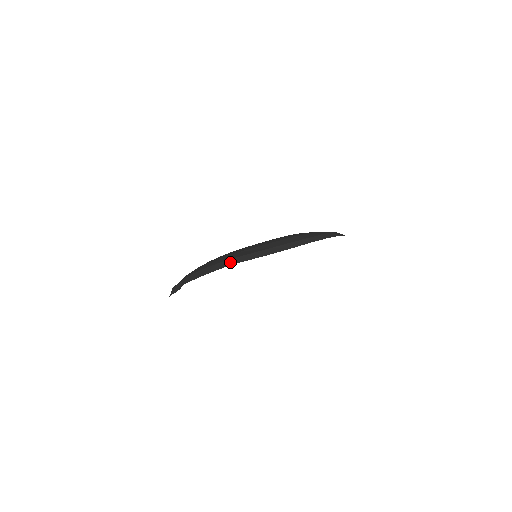
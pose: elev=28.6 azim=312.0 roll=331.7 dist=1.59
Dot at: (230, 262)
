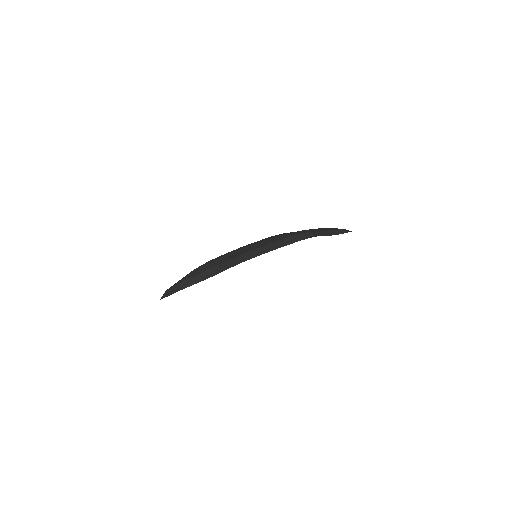
Dot at: (307, 235)
